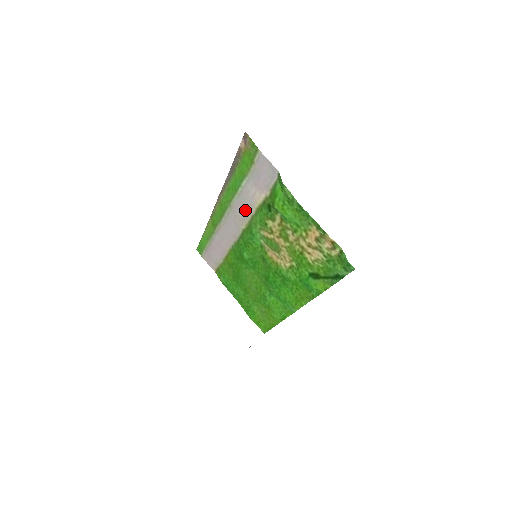
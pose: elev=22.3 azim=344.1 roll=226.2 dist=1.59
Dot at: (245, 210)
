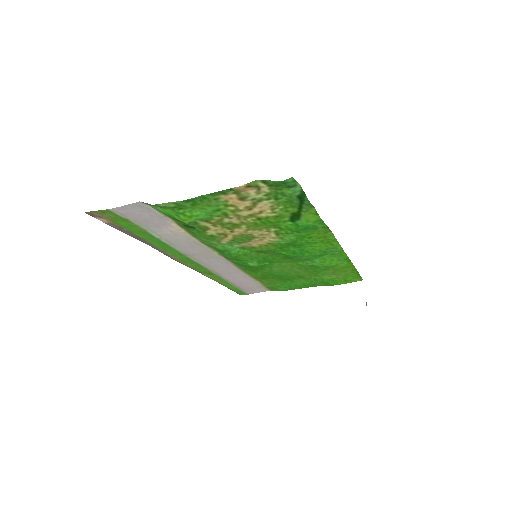
Dot at: (193, 245)
